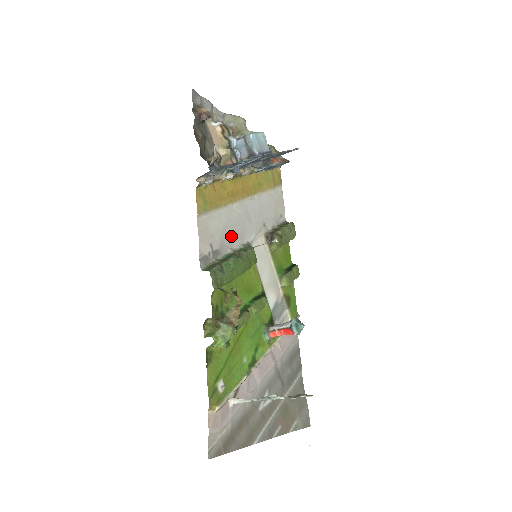
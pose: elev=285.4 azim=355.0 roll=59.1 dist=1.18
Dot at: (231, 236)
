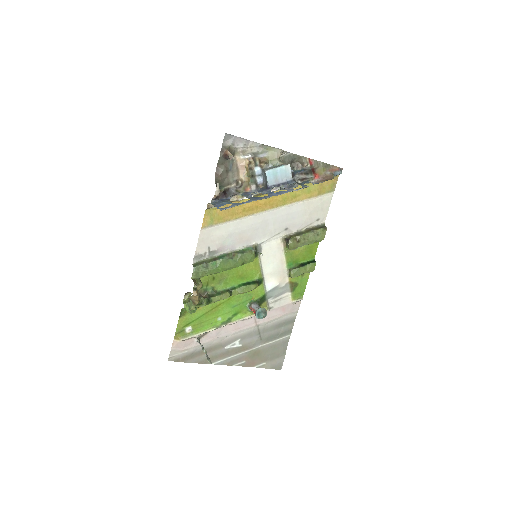
Dot at: (236, 240)
